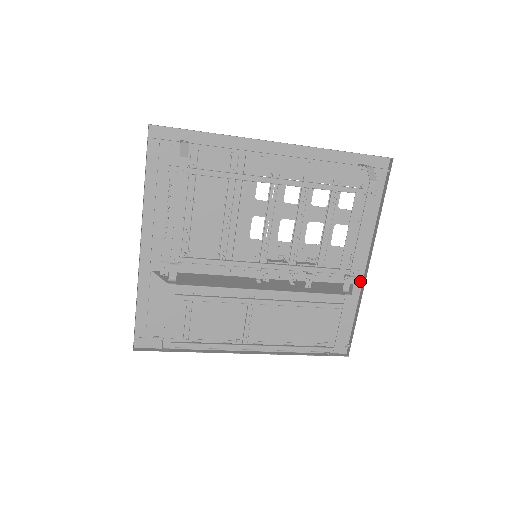
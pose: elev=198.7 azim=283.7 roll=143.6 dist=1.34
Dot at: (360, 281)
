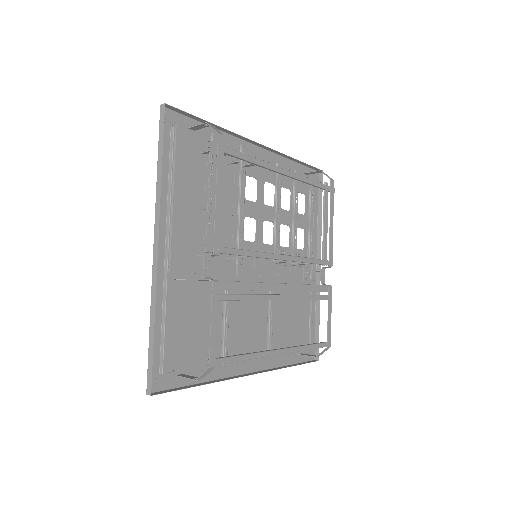
Dot at: (314, 283)
